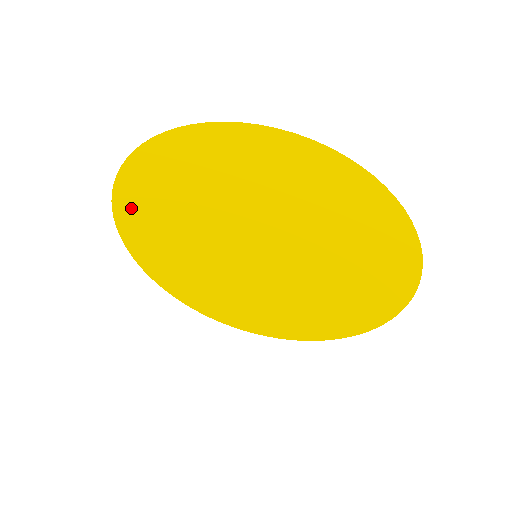
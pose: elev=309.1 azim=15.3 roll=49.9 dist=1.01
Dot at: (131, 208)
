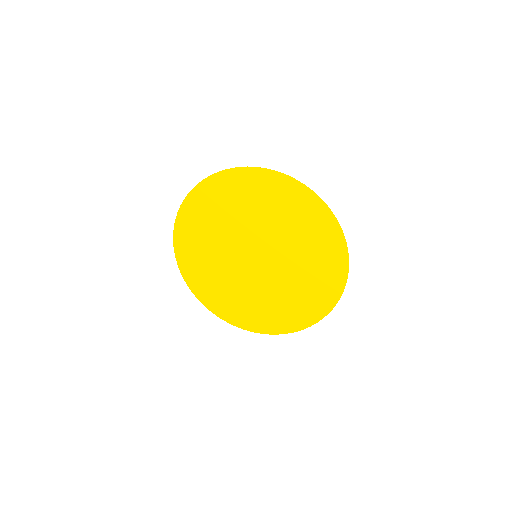
Dot at: (211, 190)
